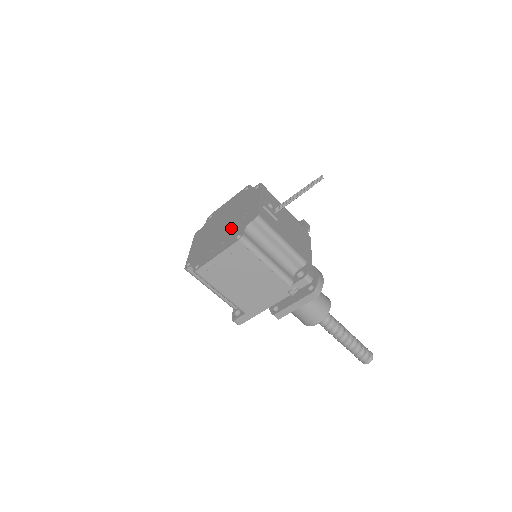
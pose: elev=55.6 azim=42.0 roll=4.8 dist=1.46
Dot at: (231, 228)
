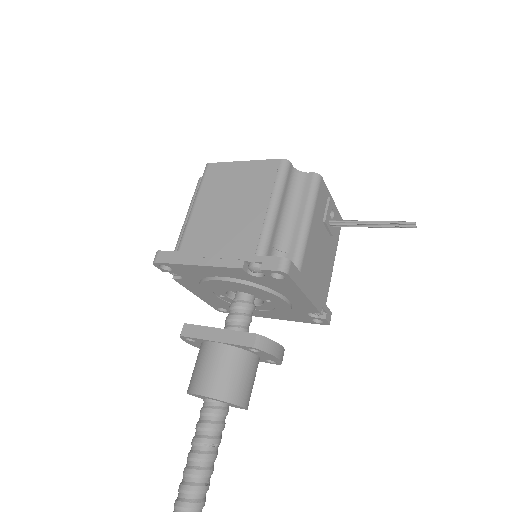
Dot at: occluded
